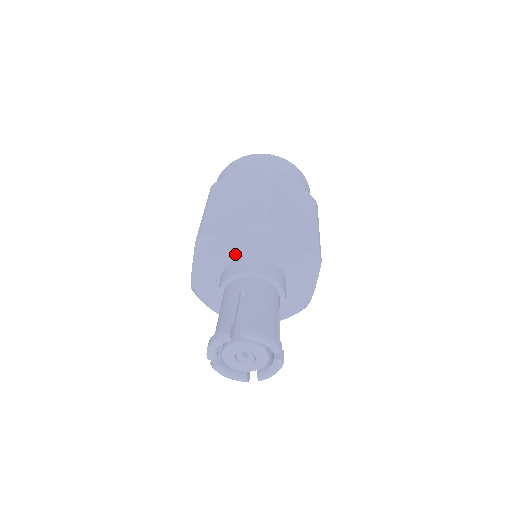
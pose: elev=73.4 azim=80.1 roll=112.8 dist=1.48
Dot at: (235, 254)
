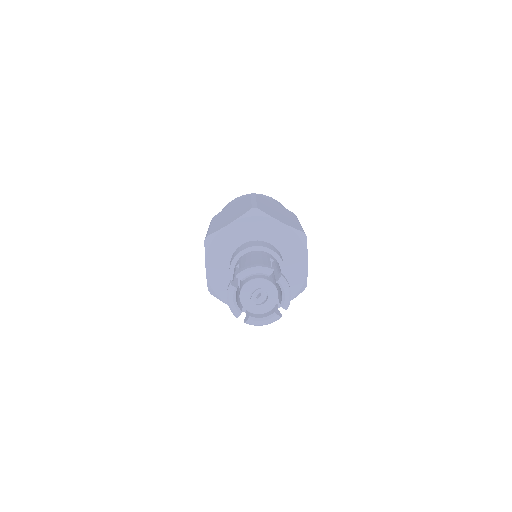
Dot at: (269, 238)
